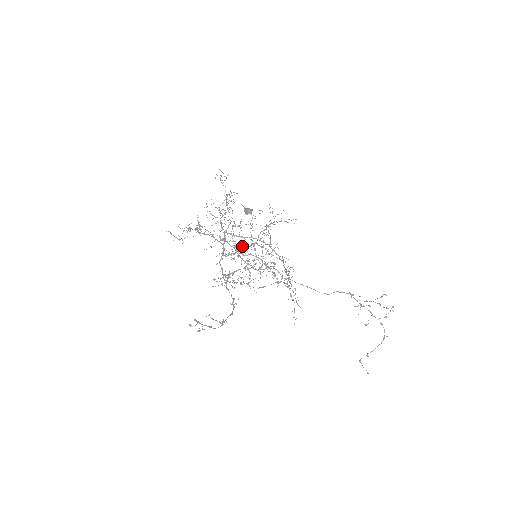
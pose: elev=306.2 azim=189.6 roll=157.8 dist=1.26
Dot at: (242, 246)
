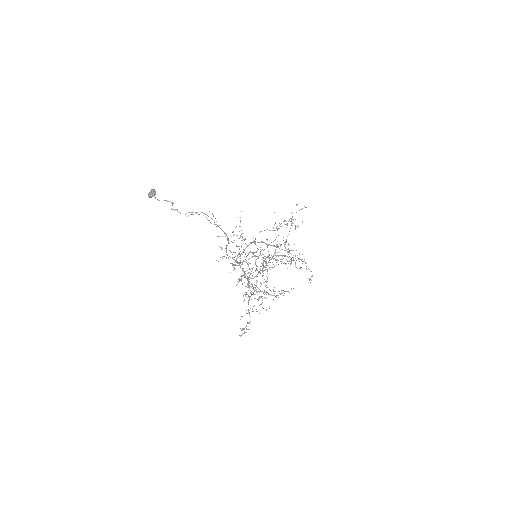
Dot at: (272, 267)
